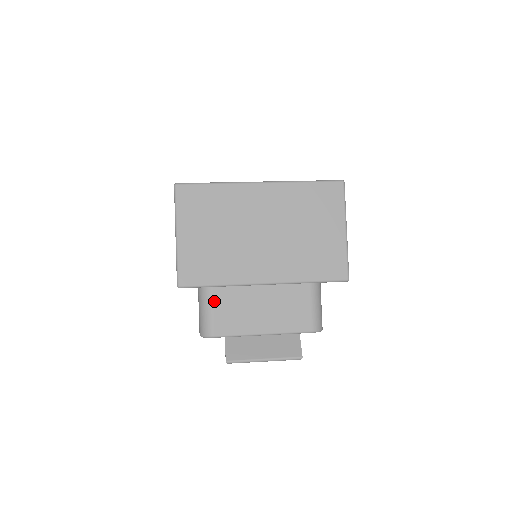
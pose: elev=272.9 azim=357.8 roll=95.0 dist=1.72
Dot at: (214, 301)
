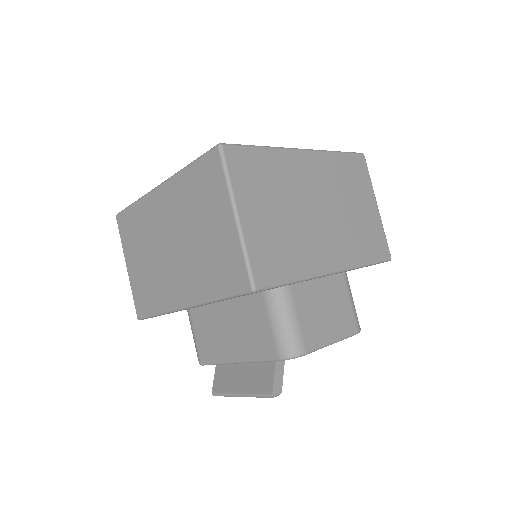
Dot at: (194, 325)
